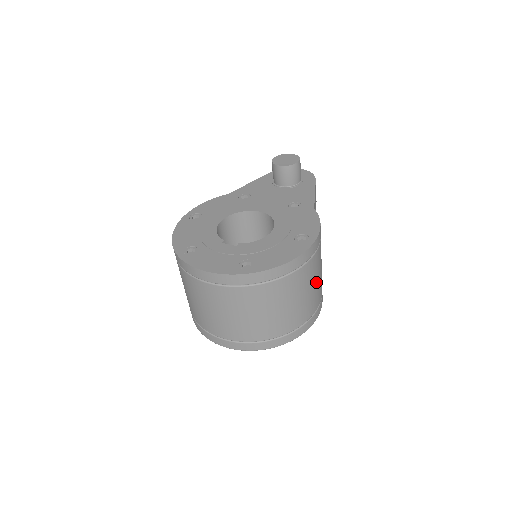
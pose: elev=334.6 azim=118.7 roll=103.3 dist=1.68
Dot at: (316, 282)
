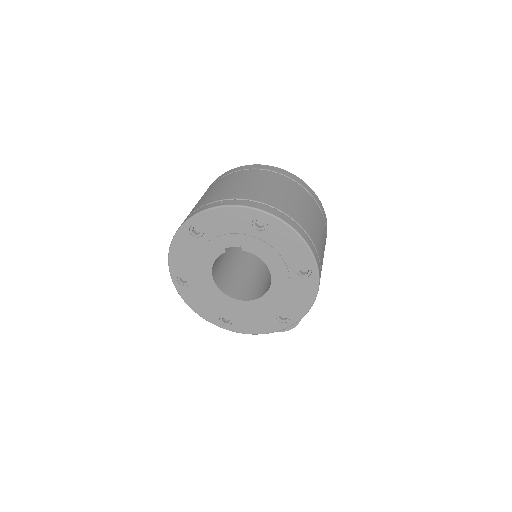
Dot at: (322, 242)
